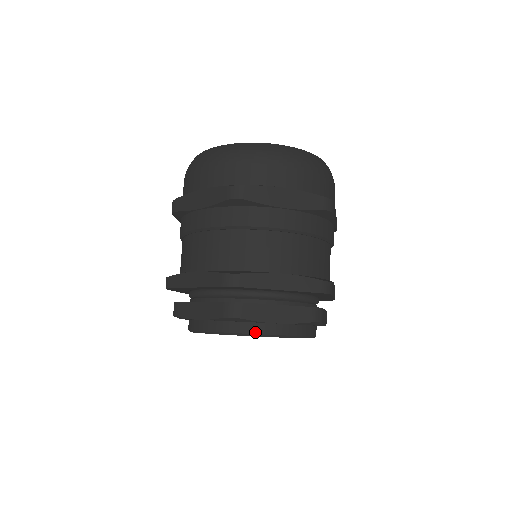
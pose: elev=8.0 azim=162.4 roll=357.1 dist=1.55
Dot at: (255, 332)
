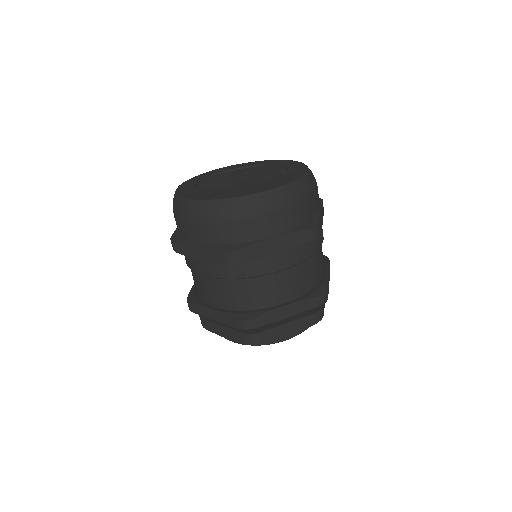
Dot at: occluded
